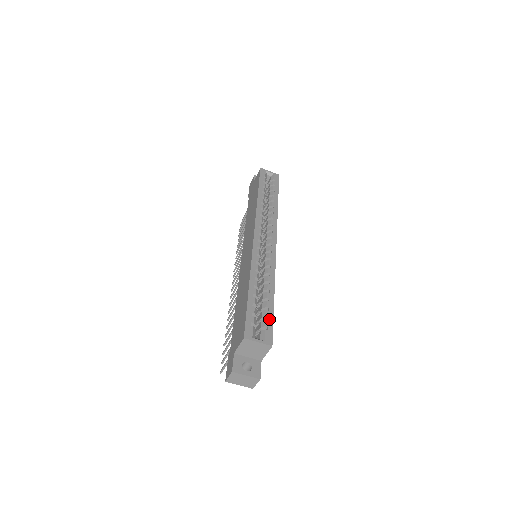
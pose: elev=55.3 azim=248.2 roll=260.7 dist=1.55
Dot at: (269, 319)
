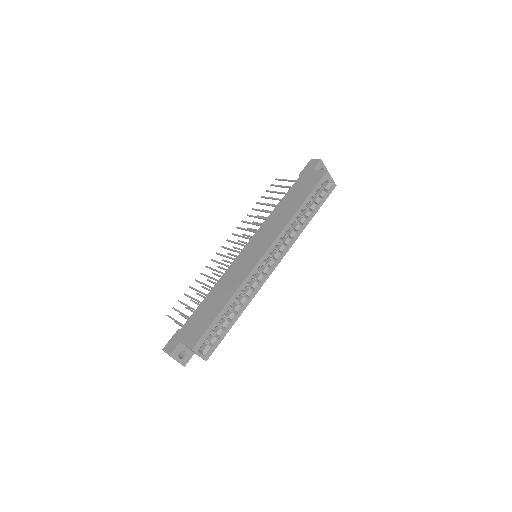
Dot at: (220, 339)
